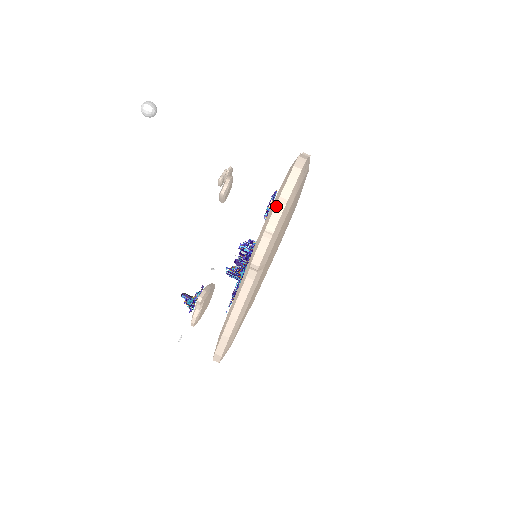
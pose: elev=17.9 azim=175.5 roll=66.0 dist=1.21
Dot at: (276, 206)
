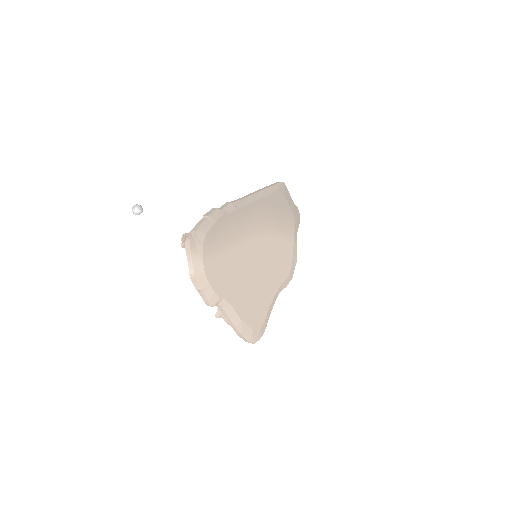
Dot at: (190, 277)
